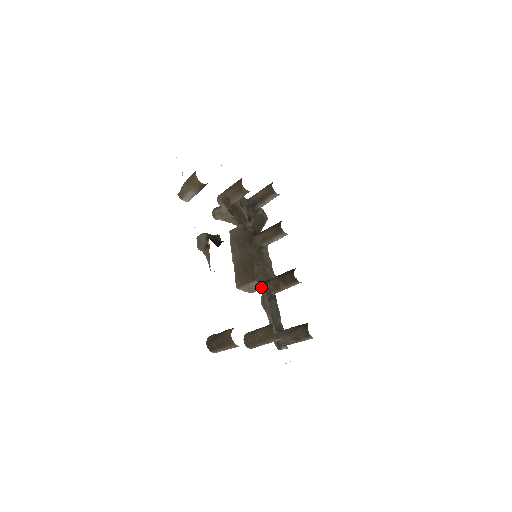
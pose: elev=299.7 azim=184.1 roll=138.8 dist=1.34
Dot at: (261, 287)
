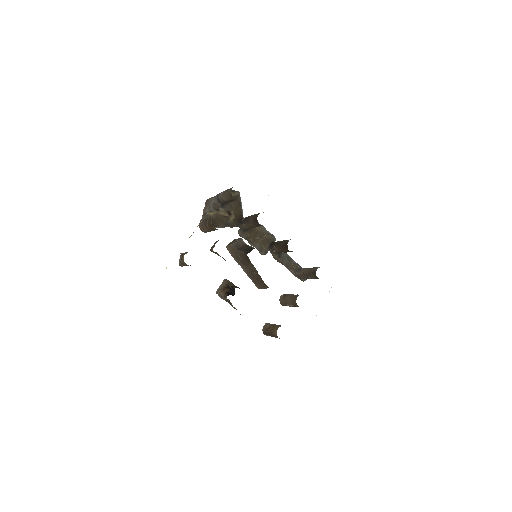
Dot at: occluded
